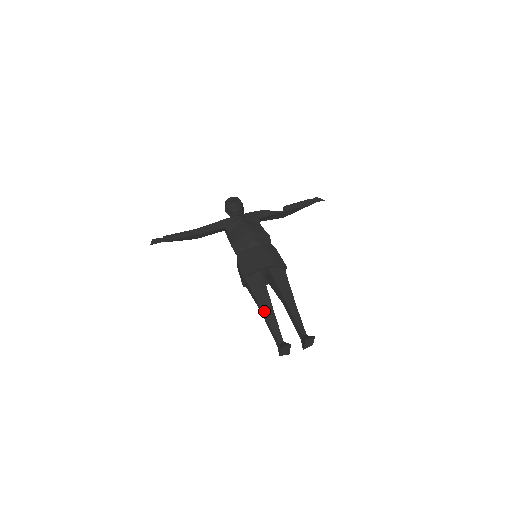
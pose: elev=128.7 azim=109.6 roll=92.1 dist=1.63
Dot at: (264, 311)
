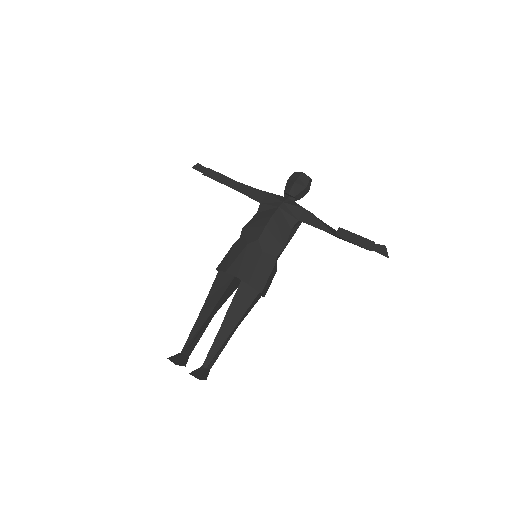
Dot at: (201, 314)
